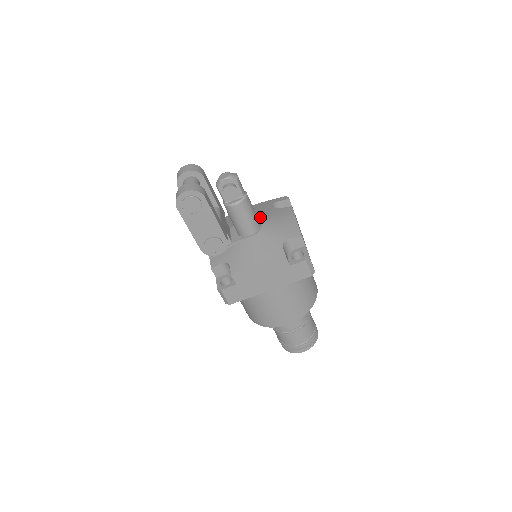
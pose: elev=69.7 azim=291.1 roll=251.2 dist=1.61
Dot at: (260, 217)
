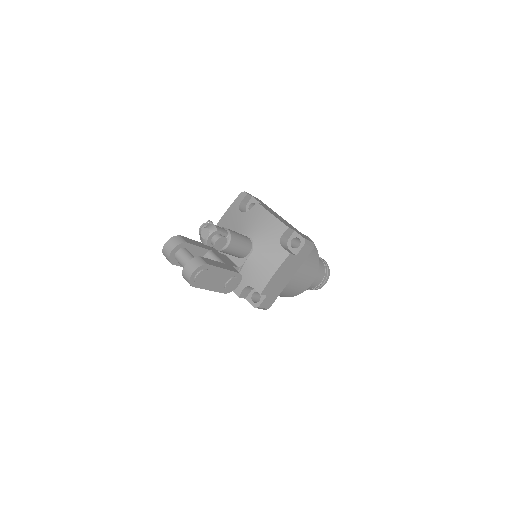
Dot at: (242, 230)
